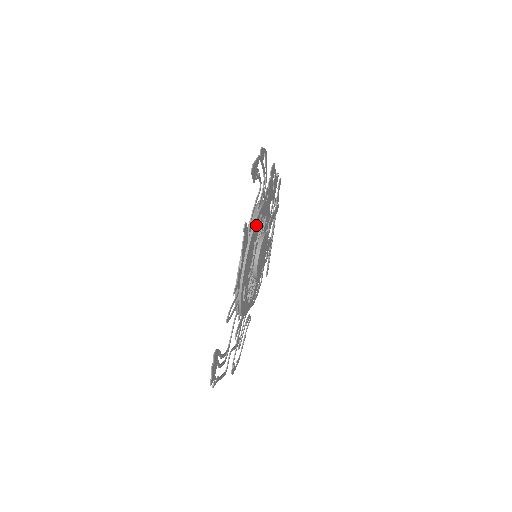
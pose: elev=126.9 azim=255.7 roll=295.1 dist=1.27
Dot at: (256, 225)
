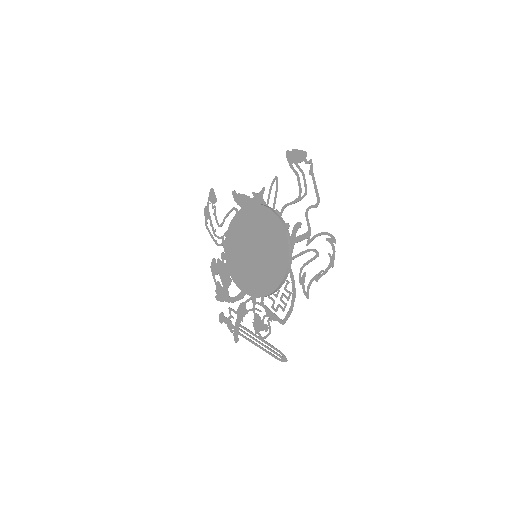
Dot at: occluded
